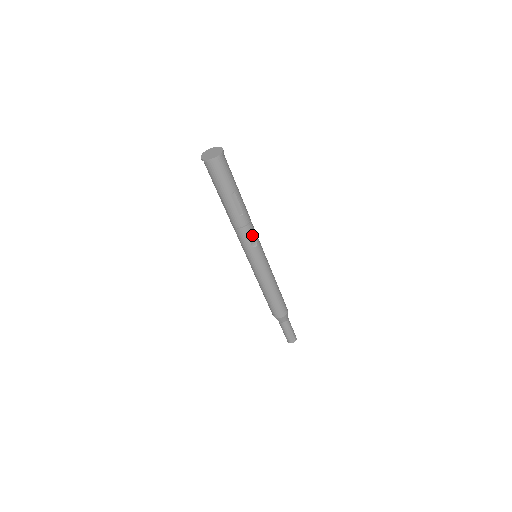
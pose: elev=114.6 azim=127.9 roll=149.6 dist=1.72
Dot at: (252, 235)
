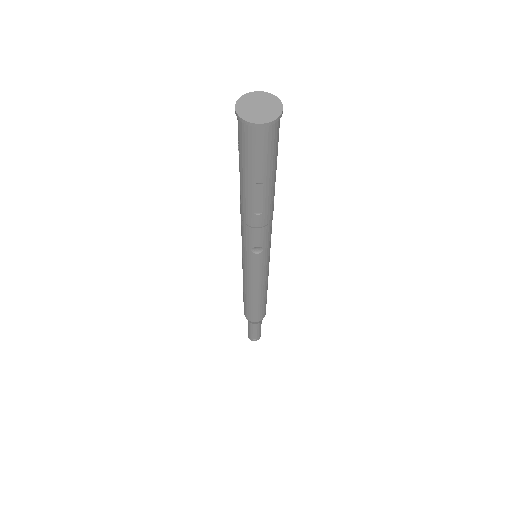
Dot at: (261, 240)
